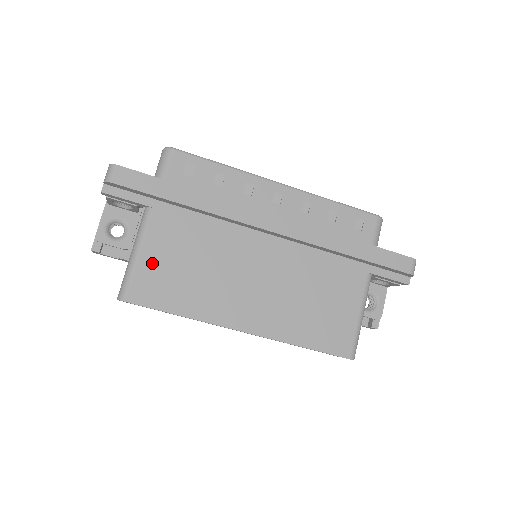
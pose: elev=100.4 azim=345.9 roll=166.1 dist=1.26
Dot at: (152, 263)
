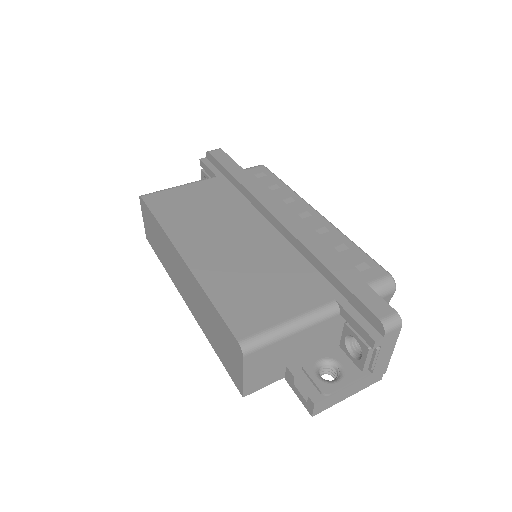
Dot at: (180, 193)
